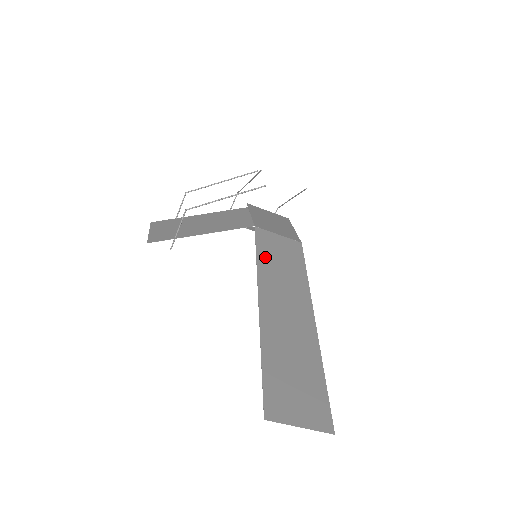
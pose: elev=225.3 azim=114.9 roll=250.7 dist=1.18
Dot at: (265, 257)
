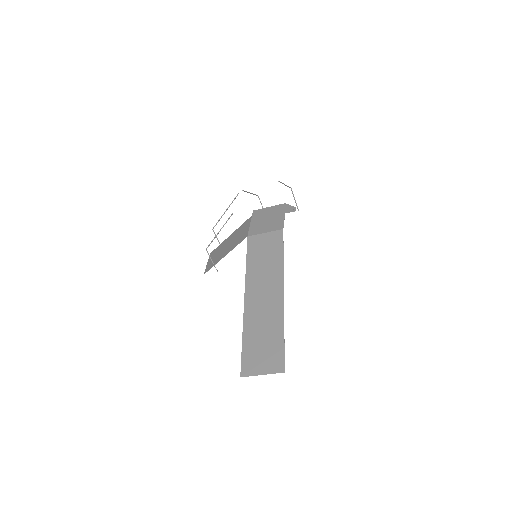
Dot at: (252, 260)
